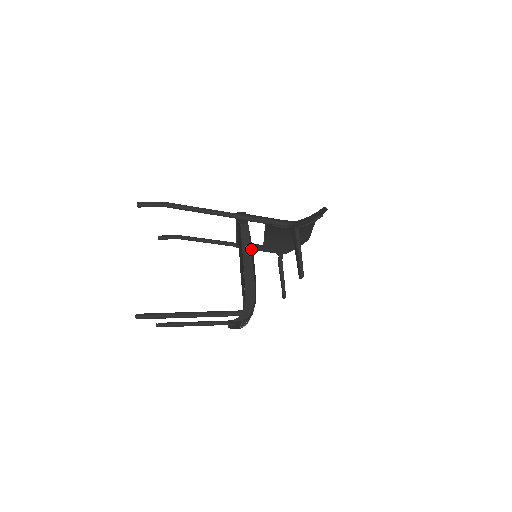
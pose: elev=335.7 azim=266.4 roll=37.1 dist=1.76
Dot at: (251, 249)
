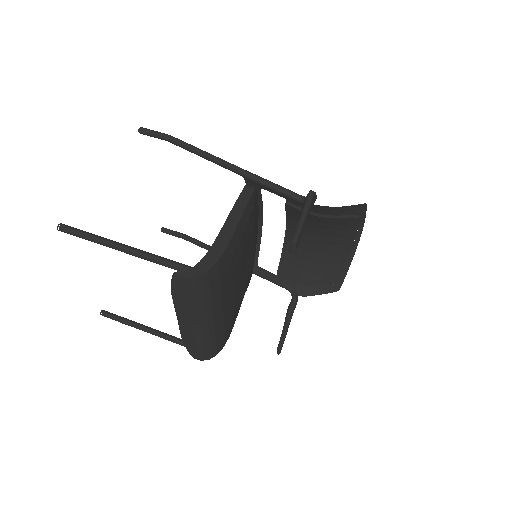
Dot at: (245, 211)
